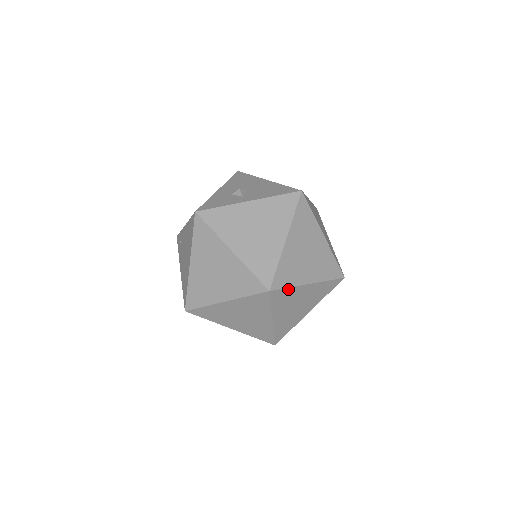
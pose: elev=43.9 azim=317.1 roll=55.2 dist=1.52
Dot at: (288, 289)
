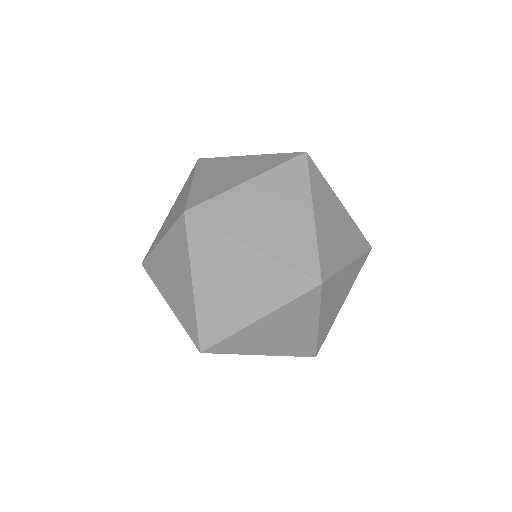
Dot at: (317, 304)
